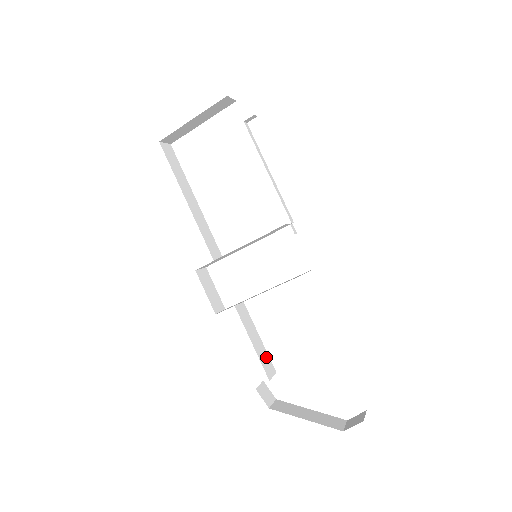
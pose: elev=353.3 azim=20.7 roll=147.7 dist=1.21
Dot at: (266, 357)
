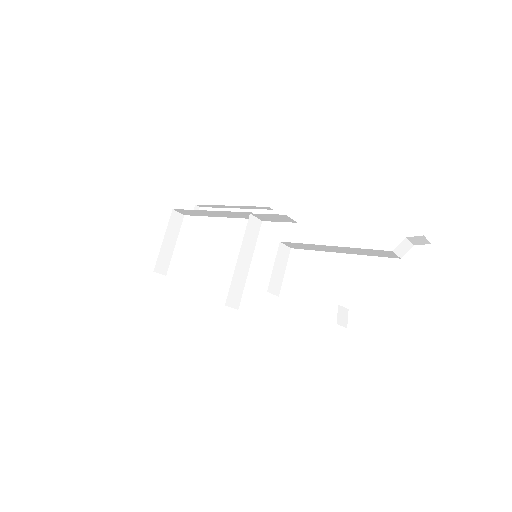
Dot at: occluded
